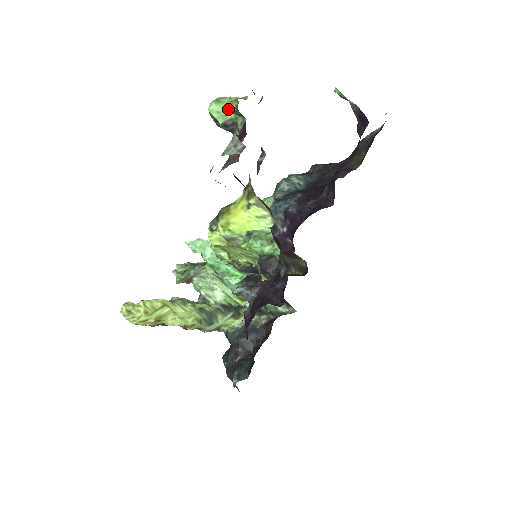
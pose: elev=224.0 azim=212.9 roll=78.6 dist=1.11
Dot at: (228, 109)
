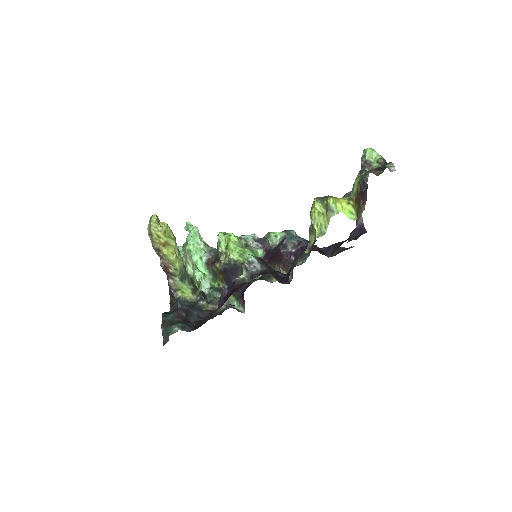
Dot at: (373, 156)
